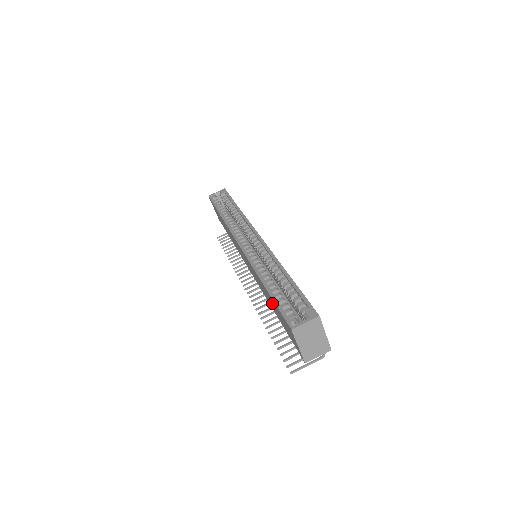
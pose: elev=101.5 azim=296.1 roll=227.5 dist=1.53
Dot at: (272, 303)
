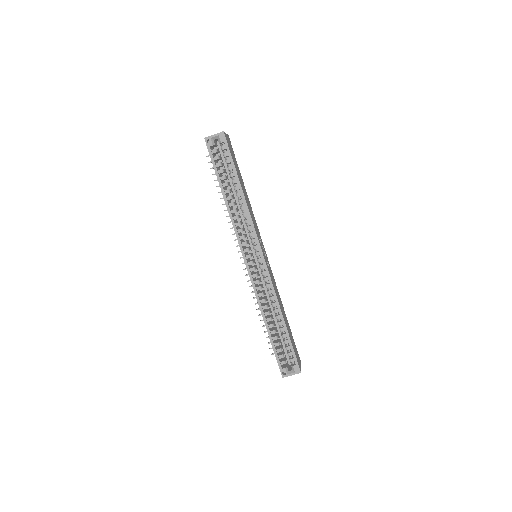
Dot at: occluded
